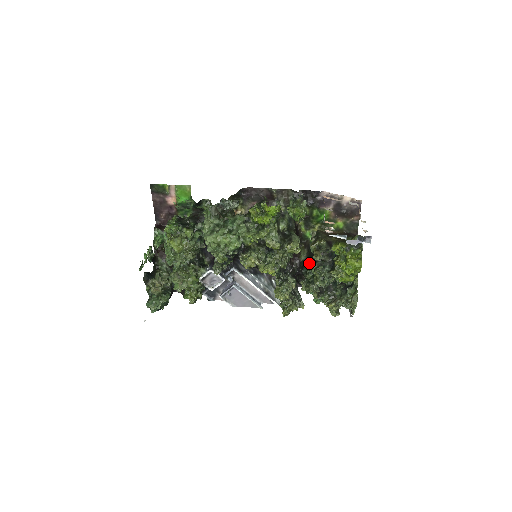
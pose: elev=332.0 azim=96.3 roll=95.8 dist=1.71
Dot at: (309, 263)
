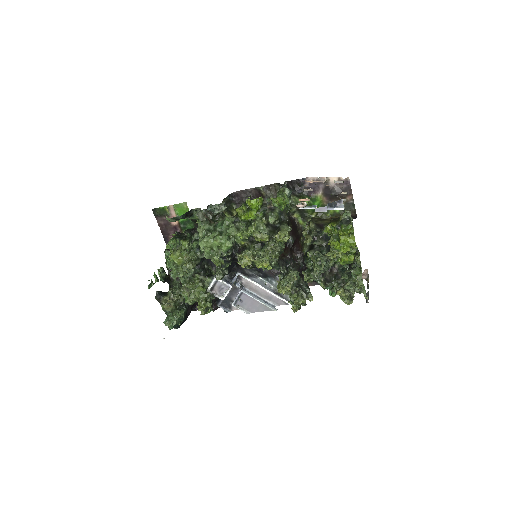
Dot at: occluded
